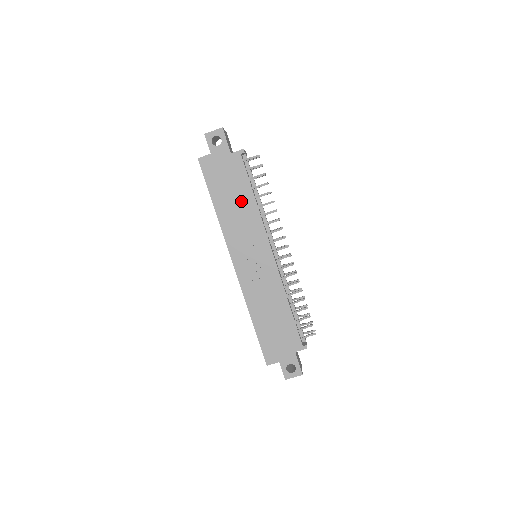
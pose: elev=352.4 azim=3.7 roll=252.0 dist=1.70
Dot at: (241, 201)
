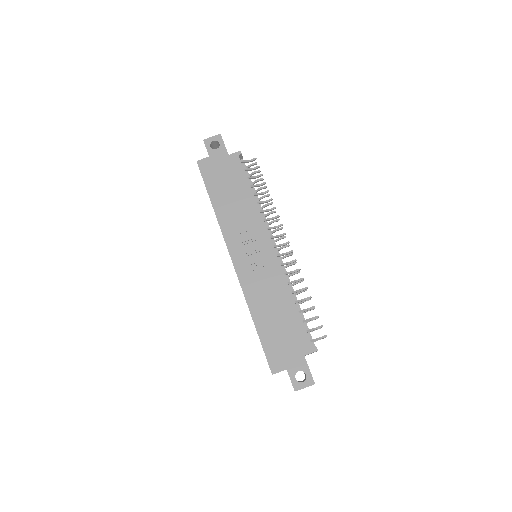
Dot at: (239, 197)
